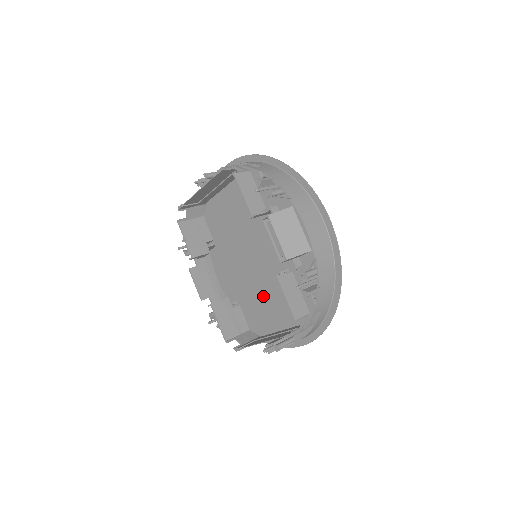
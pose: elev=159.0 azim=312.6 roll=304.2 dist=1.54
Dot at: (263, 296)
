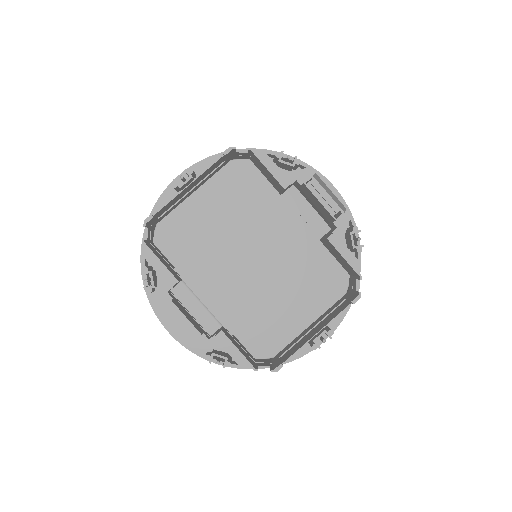
Dot at: (271, 302)
